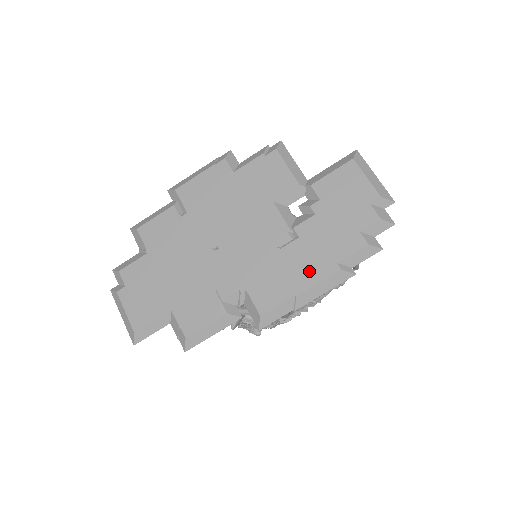
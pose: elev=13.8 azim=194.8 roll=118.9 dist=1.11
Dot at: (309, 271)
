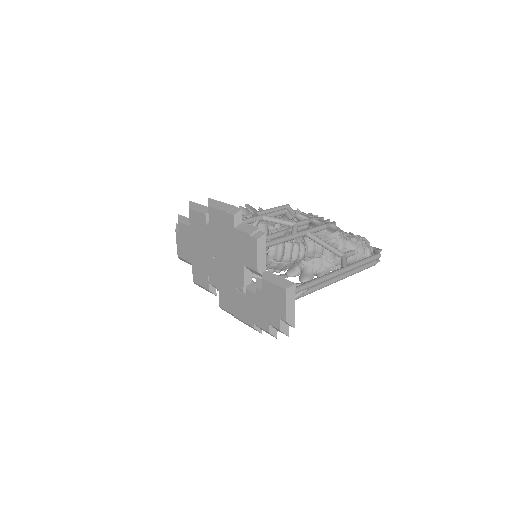
Dot at: (243, 313)
